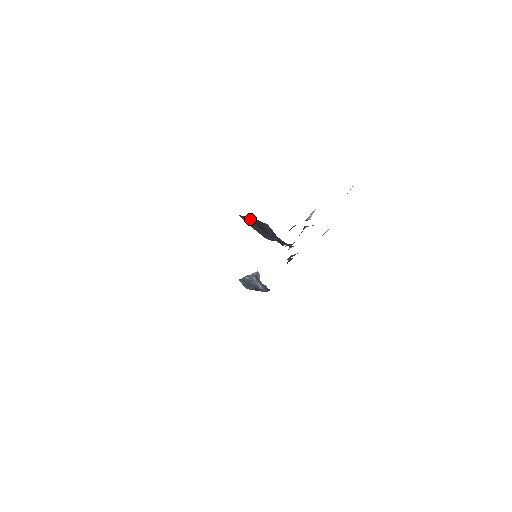
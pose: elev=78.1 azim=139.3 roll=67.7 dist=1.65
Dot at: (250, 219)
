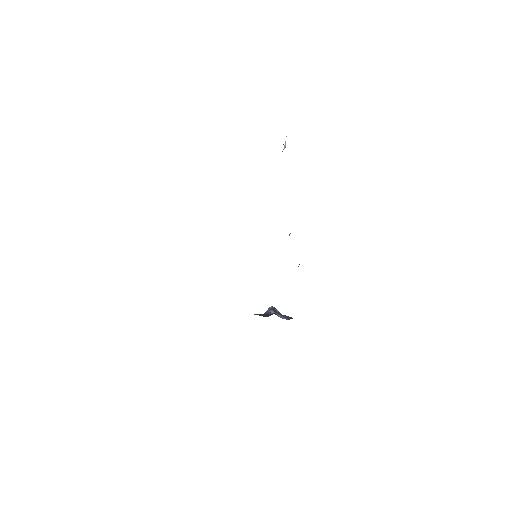
Dot at: occluded
